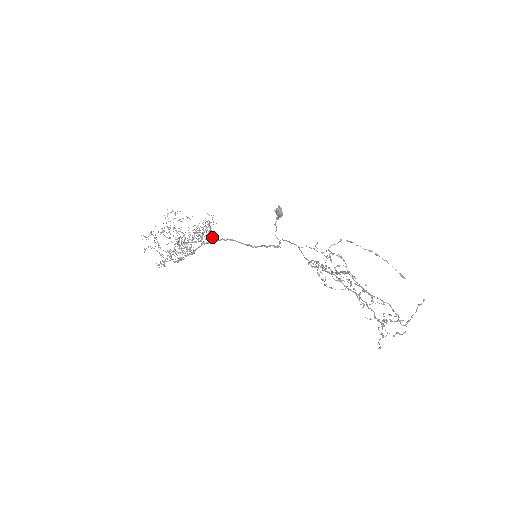
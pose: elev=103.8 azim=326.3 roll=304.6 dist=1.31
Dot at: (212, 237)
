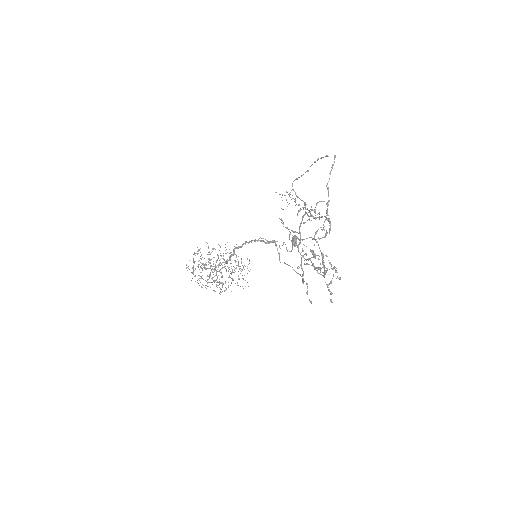
Dot at: (238, 262)
